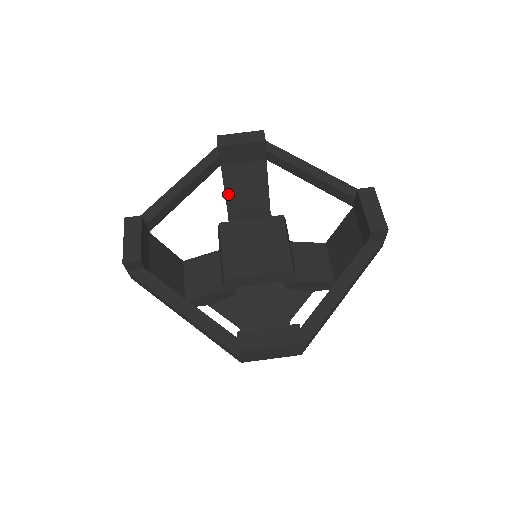
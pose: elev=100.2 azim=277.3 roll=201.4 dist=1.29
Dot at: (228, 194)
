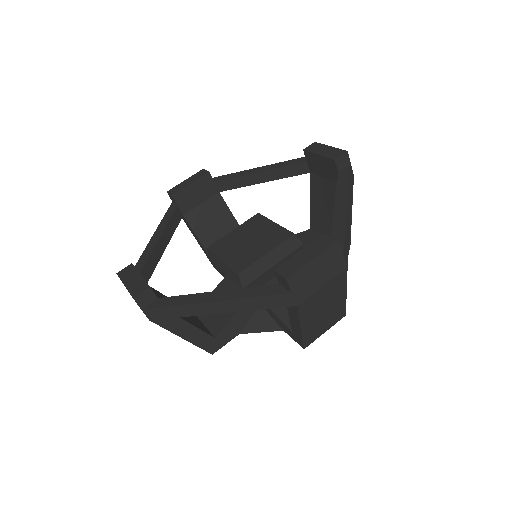
Dot at: (203, 241)
